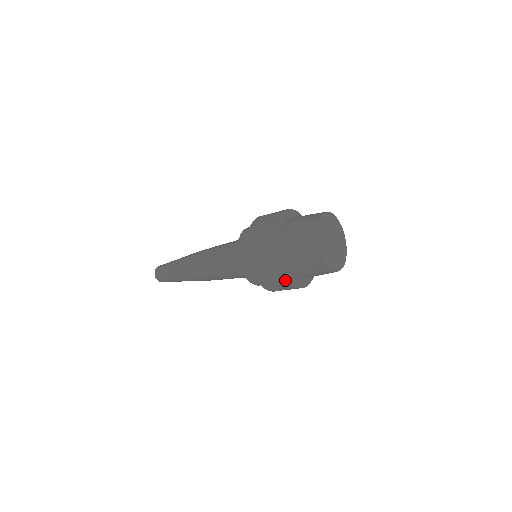
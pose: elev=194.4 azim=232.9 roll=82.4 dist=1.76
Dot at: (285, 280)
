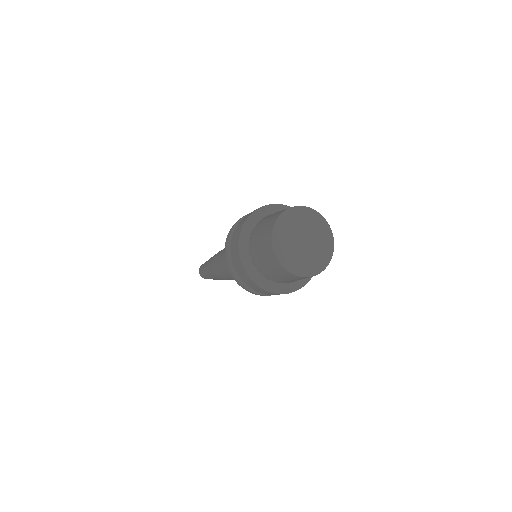
Dot at: (239, 259)
